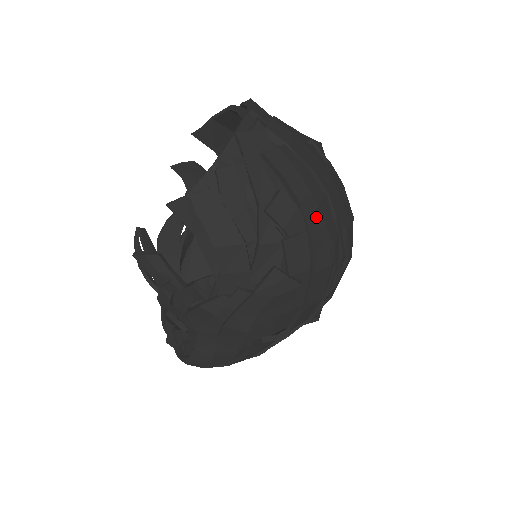
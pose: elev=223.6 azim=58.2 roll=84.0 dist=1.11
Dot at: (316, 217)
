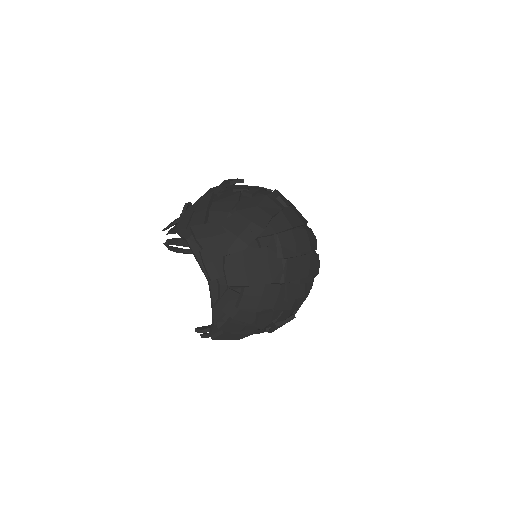
Dot at: (286, 301)
